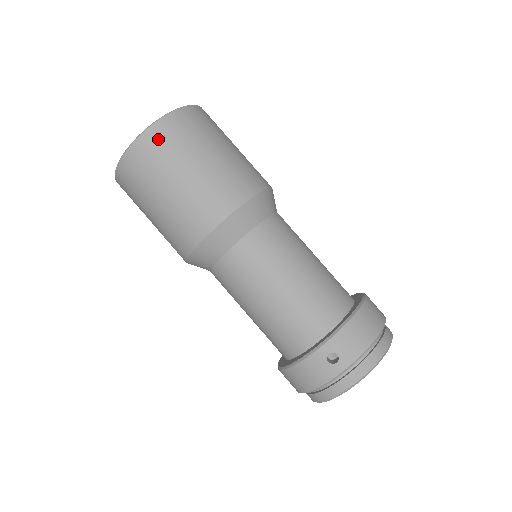
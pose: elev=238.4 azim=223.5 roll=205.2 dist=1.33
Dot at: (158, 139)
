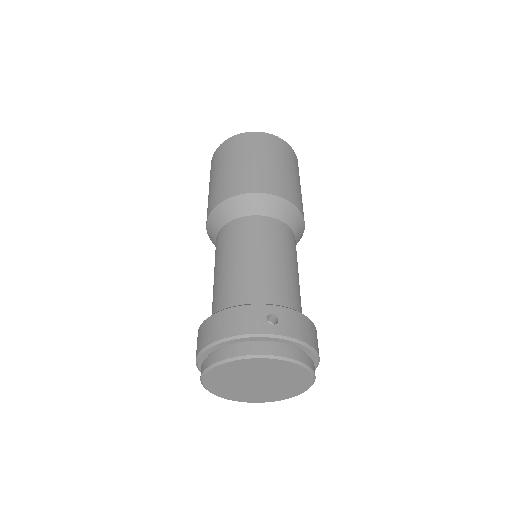
Dot at: (274, 142)
